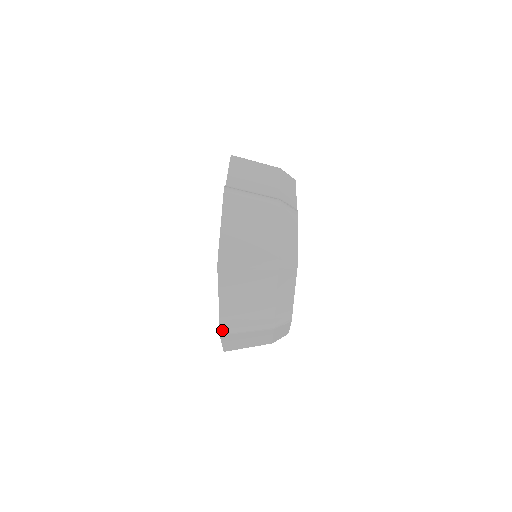
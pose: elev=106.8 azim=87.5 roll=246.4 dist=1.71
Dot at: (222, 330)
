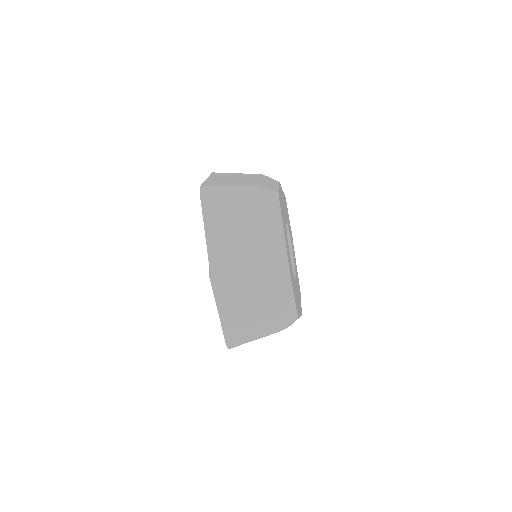
Dot at: occluded
